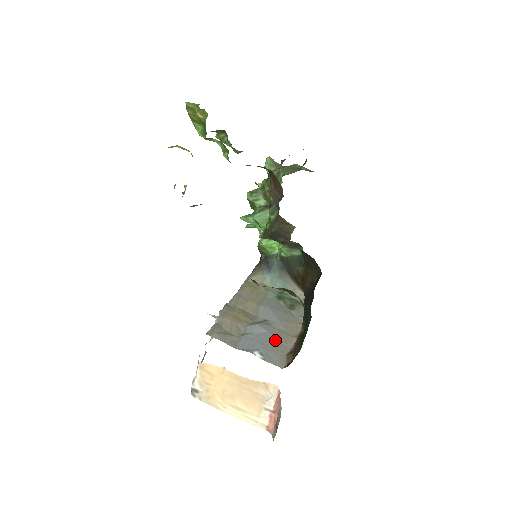
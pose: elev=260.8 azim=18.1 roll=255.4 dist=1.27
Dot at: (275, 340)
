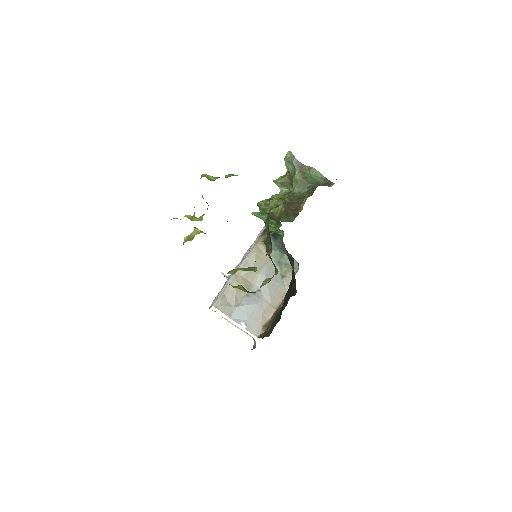
Dot at: (259, 312)
